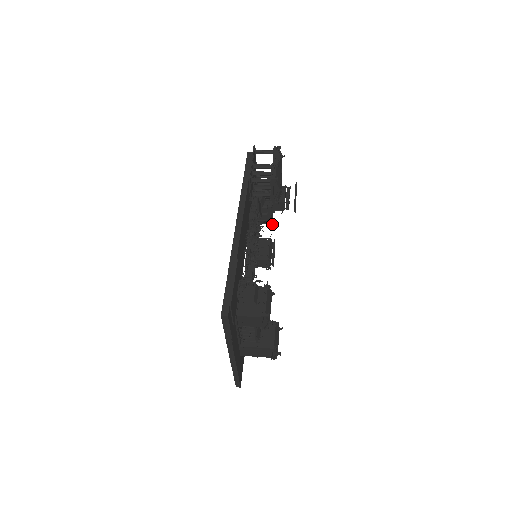
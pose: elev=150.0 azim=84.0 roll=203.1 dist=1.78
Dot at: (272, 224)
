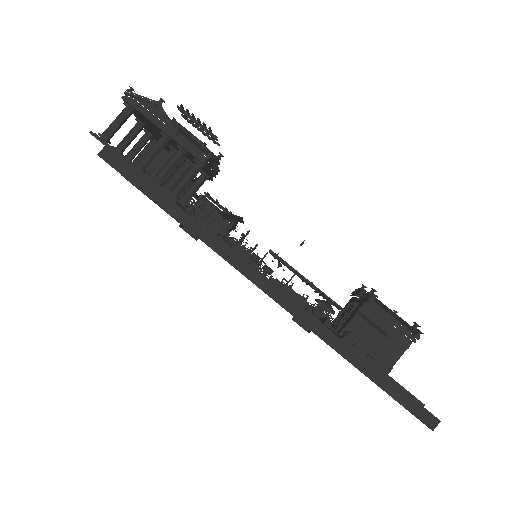
Dot at: occluded
